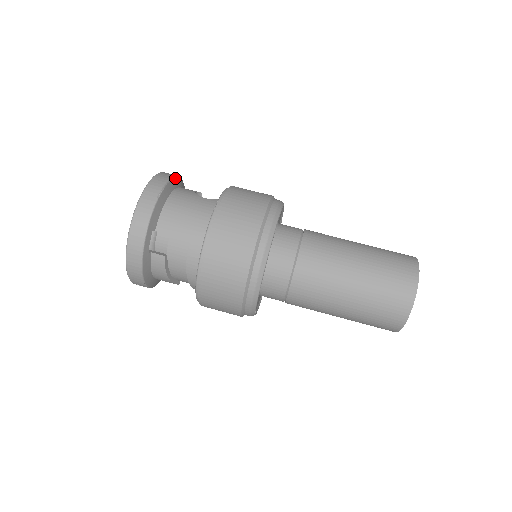
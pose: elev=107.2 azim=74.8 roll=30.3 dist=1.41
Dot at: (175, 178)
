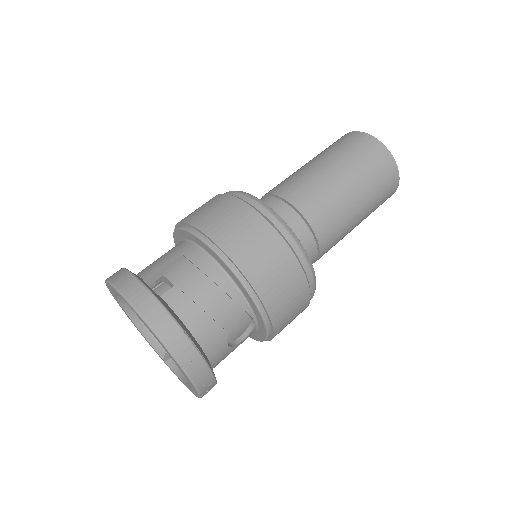
Dot at: occluded
